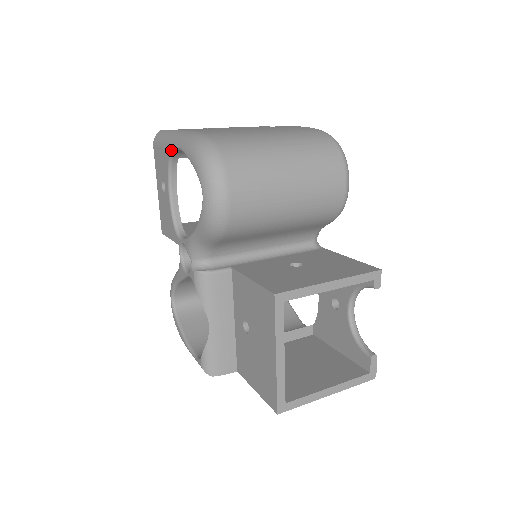
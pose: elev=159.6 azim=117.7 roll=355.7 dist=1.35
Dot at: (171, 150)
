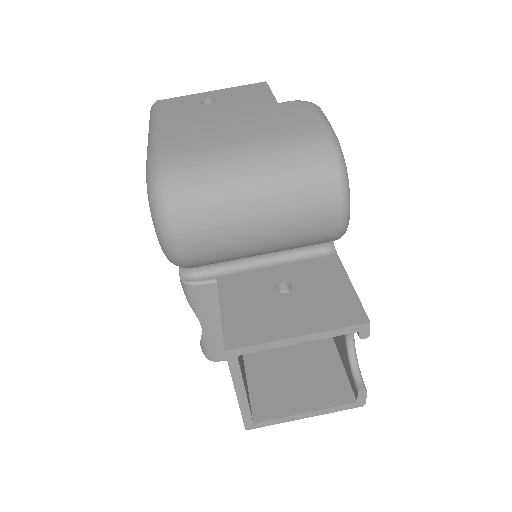
Dot at: occluded
